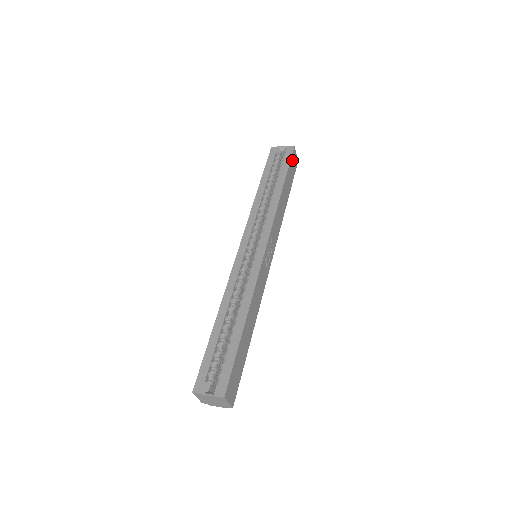
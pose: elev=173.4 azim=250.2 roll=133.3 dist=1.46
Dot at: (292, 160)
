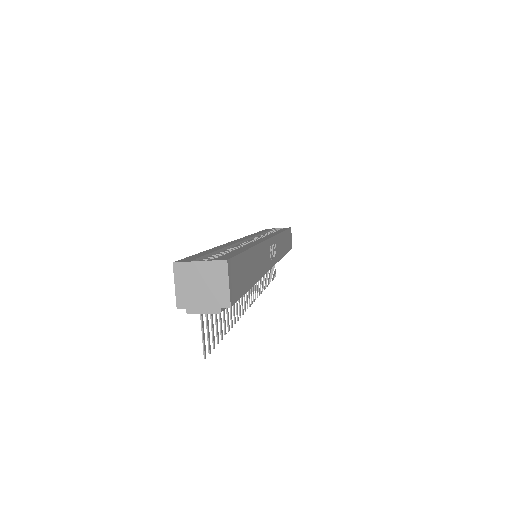
Dot at: (289, 233)
